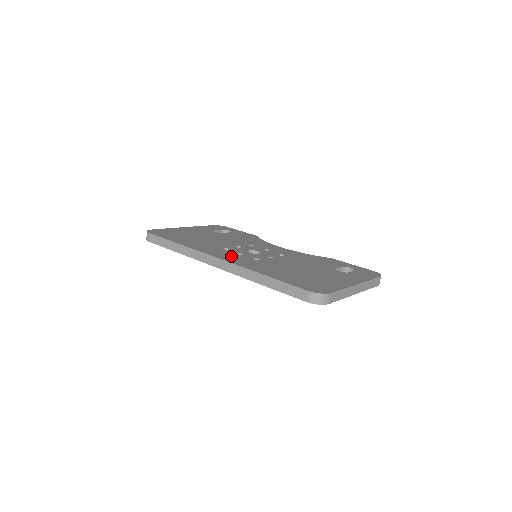
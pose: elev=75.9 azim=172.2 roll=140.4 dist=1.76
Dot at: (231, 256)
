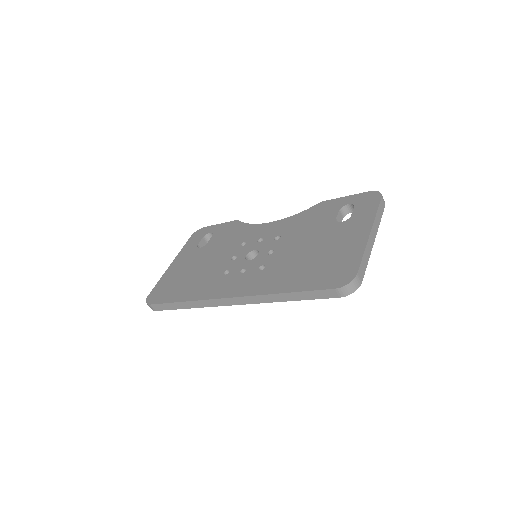
Dot at: (238, 283)
